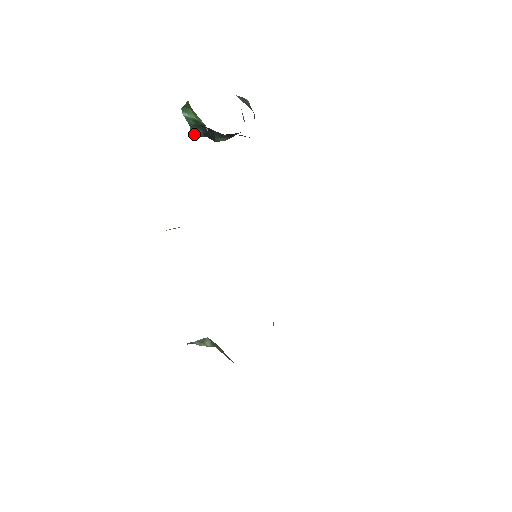
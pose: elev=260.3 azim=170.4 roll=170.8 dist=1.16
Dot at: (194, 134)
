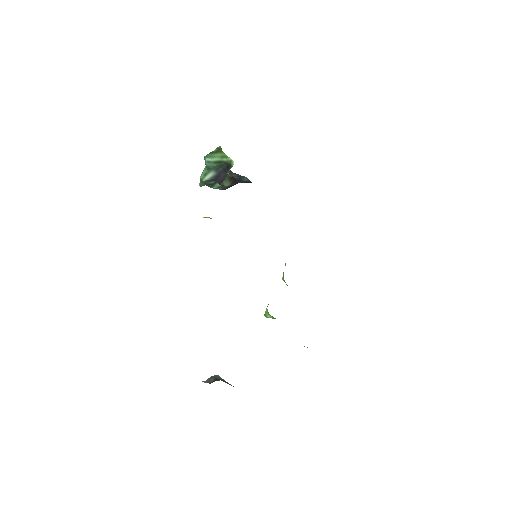
Dot at: (206, 178)
